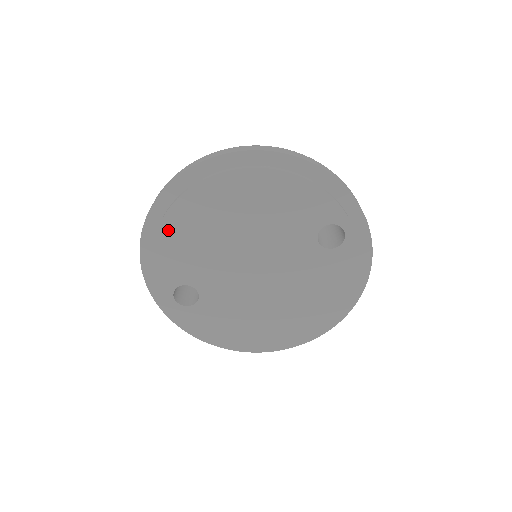
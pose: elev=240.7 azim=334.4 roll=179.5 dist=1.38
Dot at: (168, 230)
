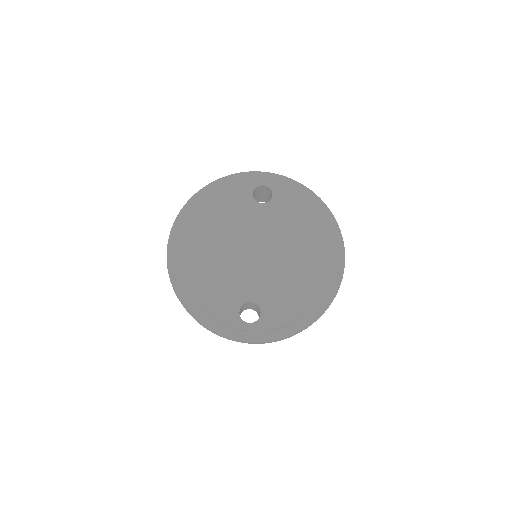
Dot at: (194, 289)
